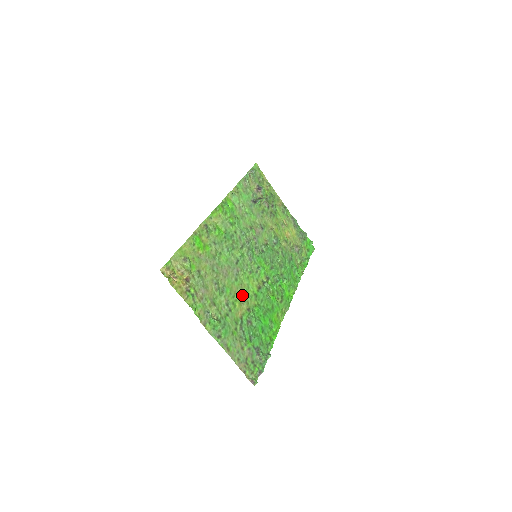
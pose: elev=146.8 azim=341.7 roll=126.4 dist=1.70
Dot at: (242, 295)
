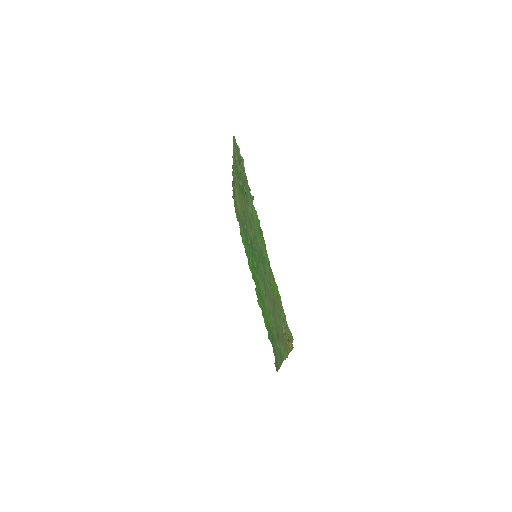
Dot at: (265, 305)
